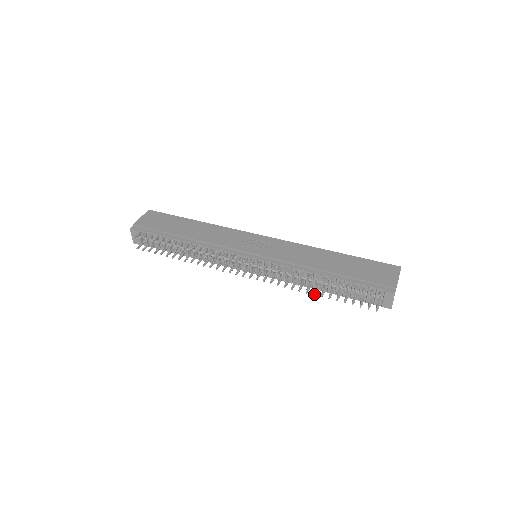
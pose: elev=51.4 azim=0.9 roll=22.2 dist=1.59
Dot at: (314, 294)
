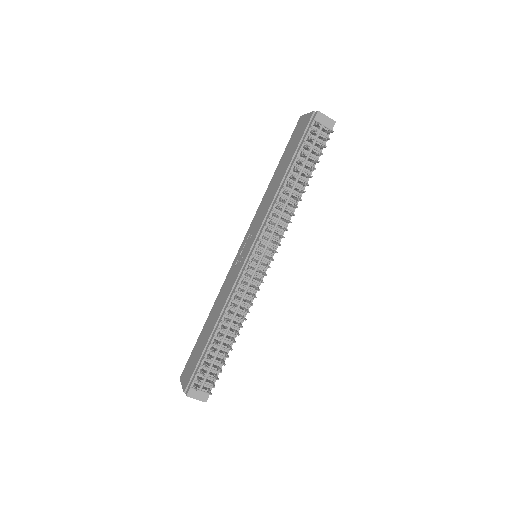
Dot at: (304, 192)
